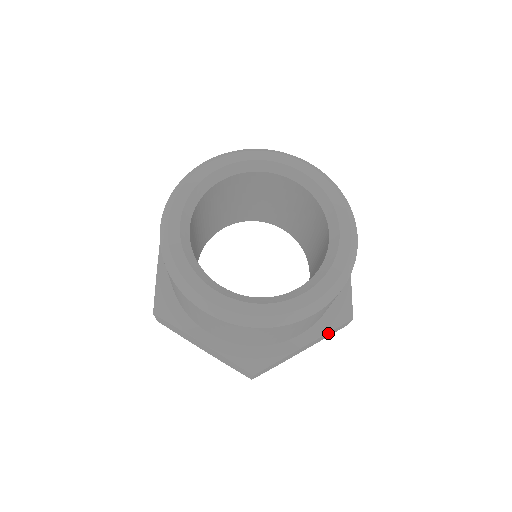
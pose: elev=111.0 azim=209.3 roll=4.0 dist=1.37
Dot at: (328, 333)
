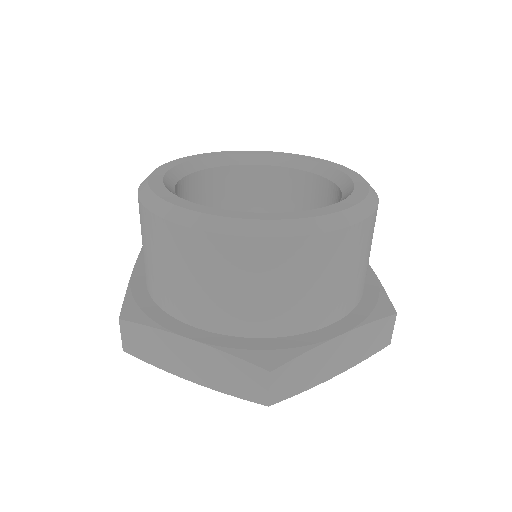
Dot at: (368, 329)
